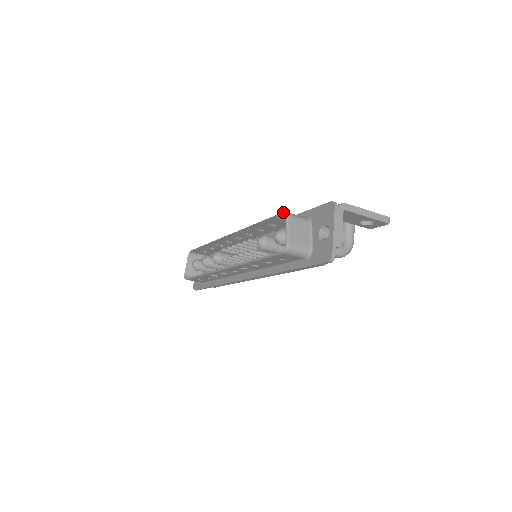
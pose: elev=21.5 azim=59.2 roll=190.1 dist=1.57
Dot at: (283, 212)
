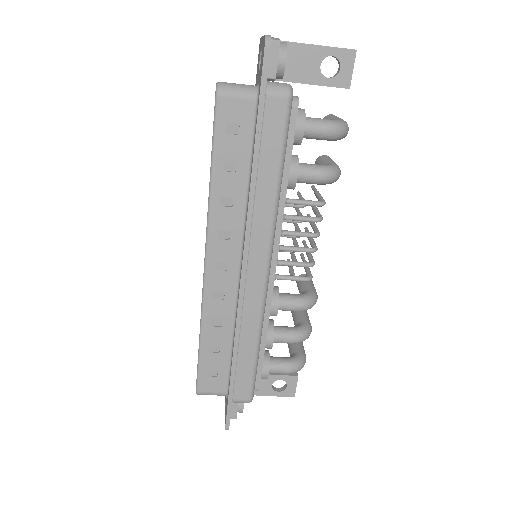
Dot at: occluded
